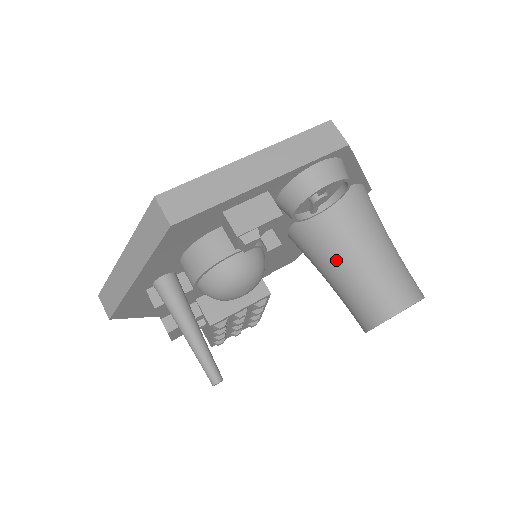
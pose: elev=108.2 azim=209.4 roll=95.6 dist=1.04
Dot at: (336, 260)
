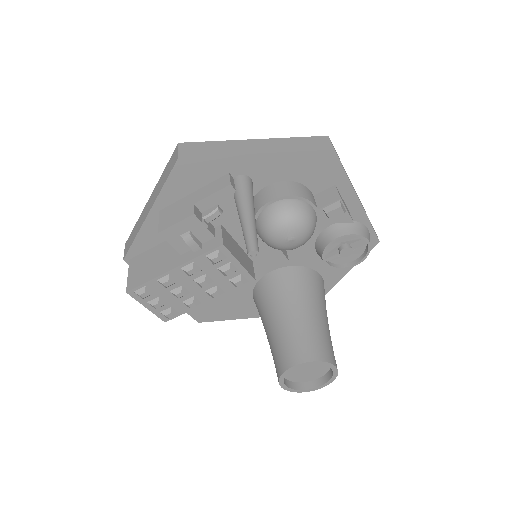
Dot at: (304, 305)
